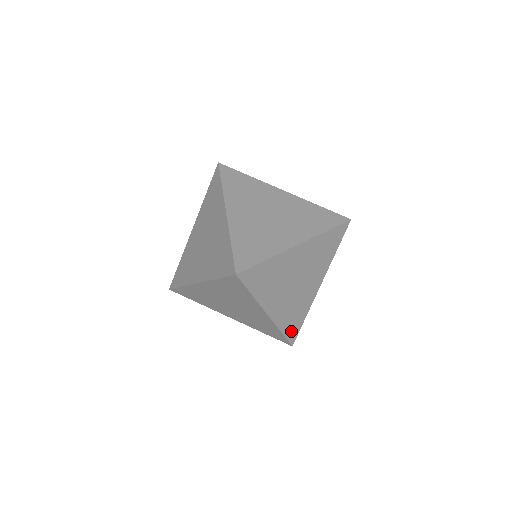
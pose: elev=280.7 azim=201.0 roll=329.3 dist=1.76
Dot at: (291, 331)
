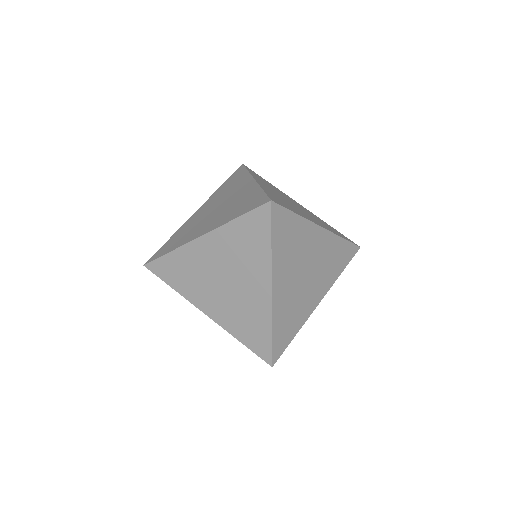
Dot at: (279, 341)
